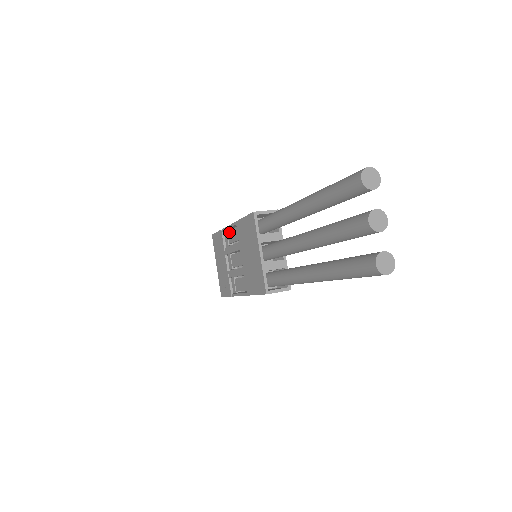
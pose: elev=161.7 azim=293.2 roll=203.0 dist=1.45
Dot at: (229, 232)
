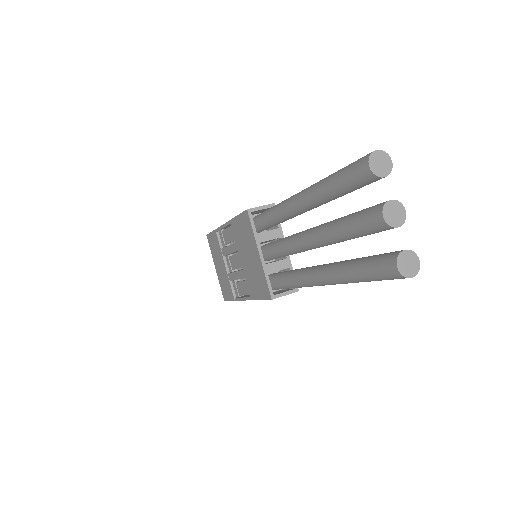
Dot at: (224, 232)
